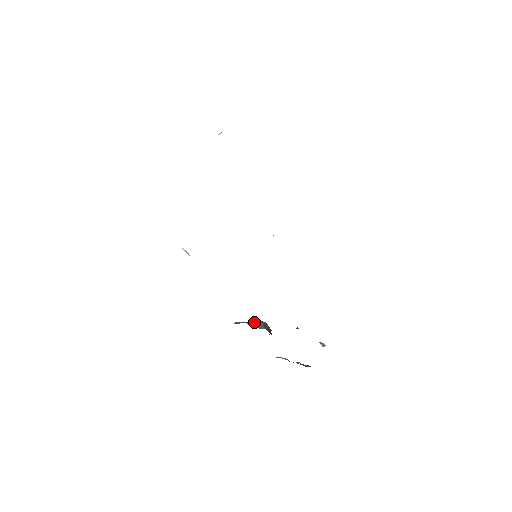
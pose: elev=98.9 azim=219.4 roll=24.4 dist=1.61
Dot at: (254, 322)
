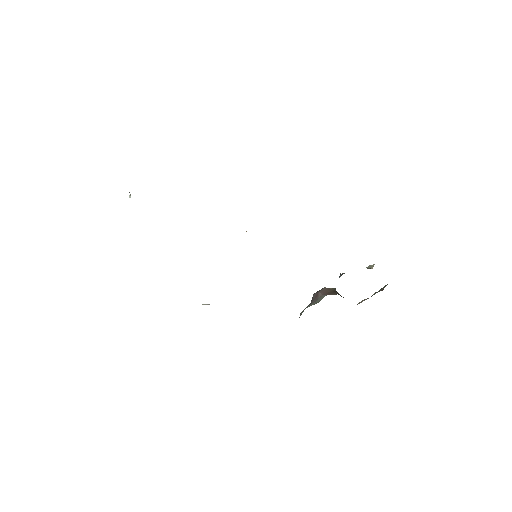
Dot at: (313, 299)
